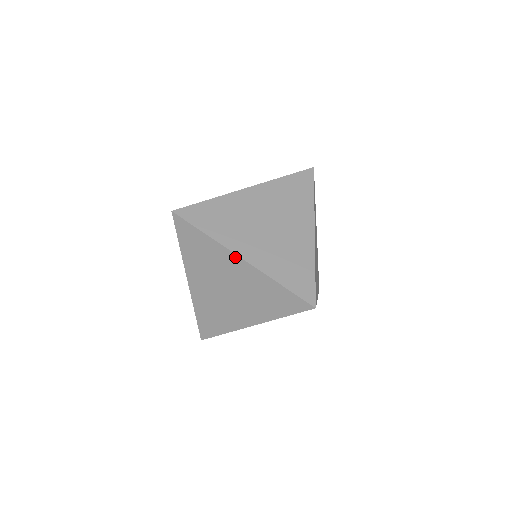
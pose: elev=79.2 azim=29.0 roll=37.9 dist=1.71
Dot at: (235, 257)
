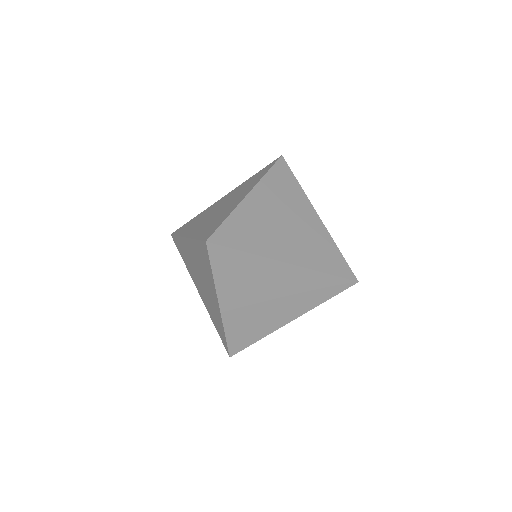
Dot at: (280, 264)
